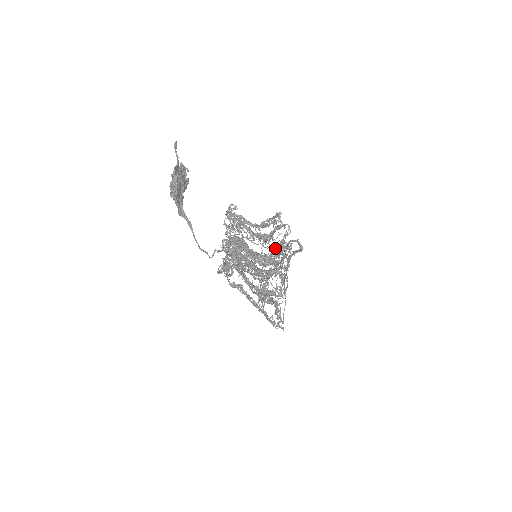
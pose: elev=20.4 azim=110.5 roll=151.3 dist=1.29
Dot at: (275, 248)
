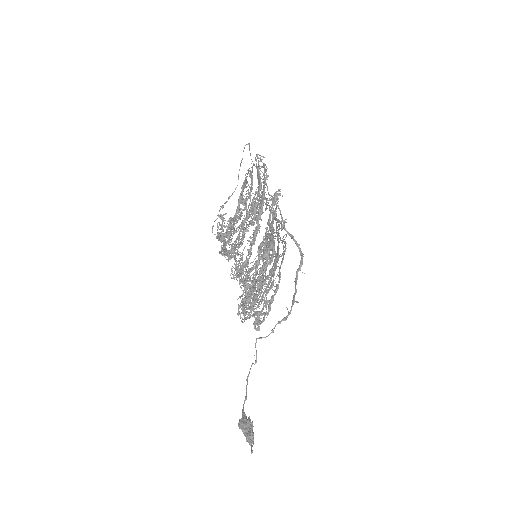
Dot at: occluded
